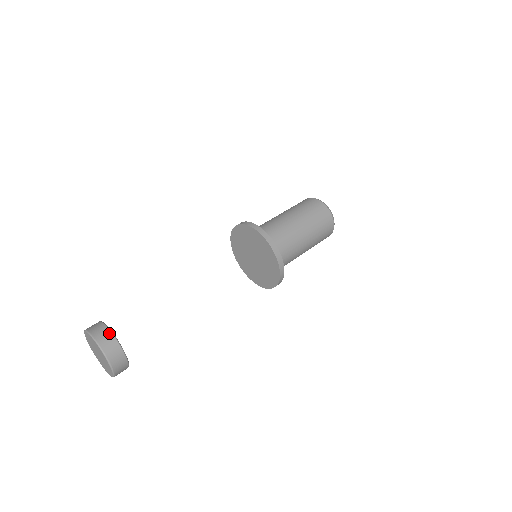
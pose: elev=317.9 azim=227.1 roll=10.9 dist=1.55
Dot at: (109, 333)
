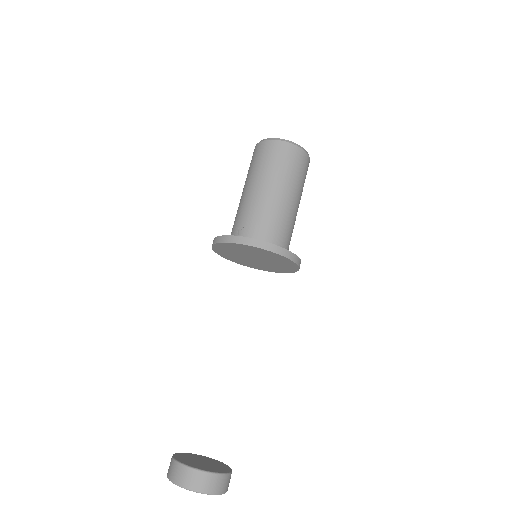
Dot at: (189, 471)
